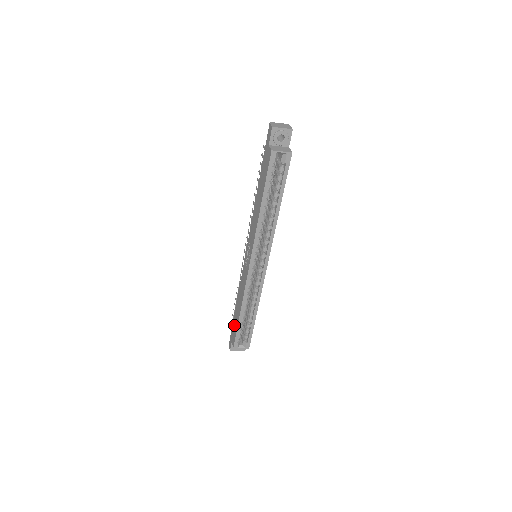
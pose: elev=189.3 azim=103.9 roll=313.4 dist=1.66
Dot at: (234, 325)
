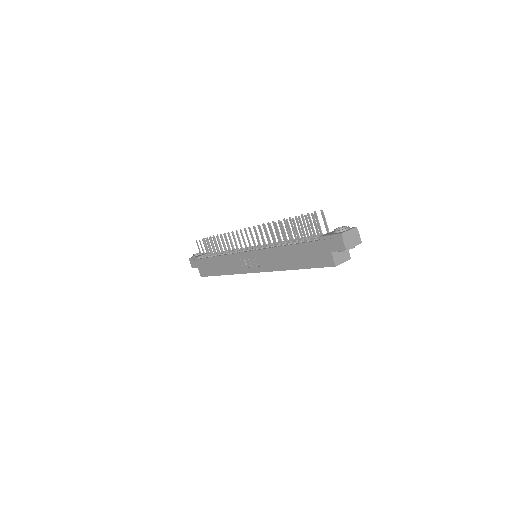
Dot at: (206, 266)
